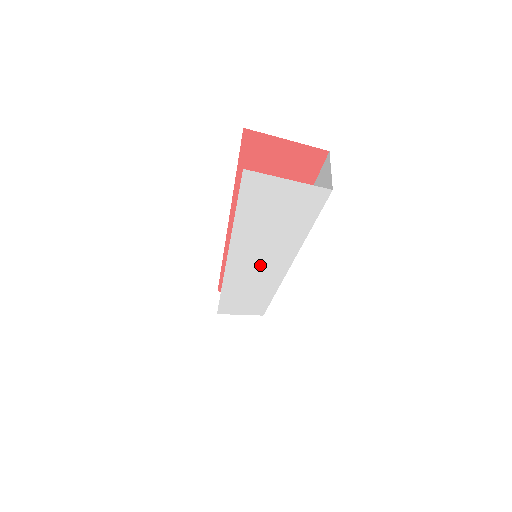
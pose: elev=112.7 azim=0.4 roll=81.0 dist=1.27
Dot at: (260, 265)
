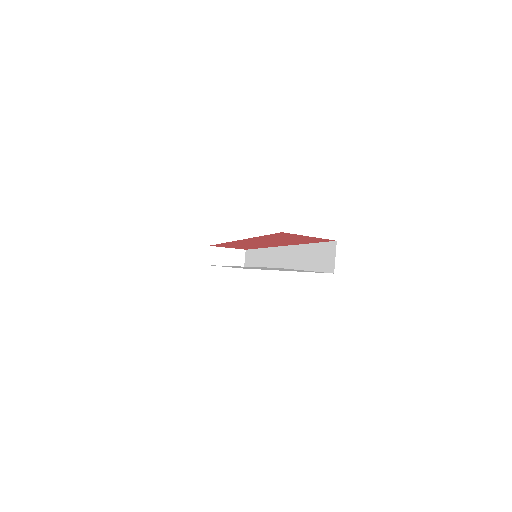
Dot at: occluded
